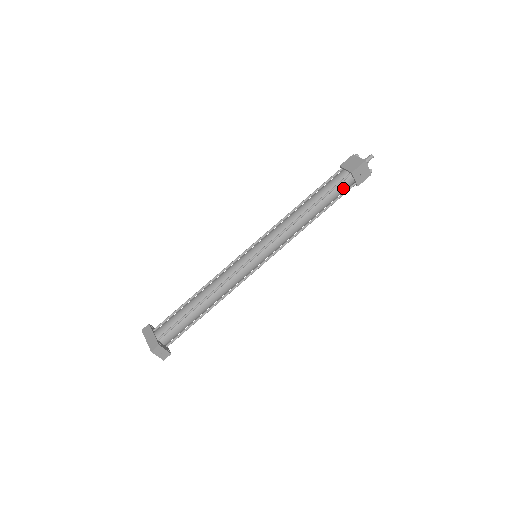
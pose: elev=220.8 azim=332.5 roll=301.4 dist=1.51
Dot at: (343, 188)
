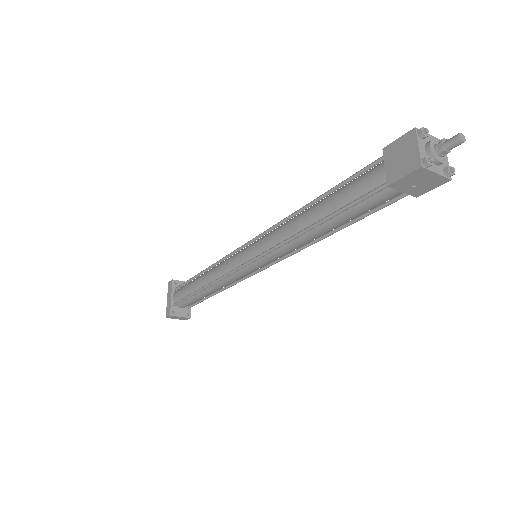
Dot at: (378, 201)
